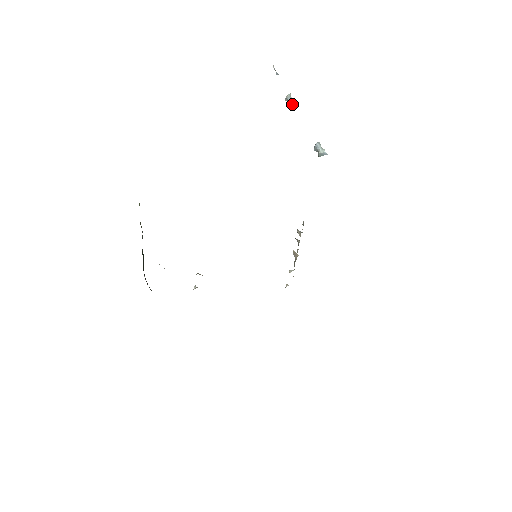
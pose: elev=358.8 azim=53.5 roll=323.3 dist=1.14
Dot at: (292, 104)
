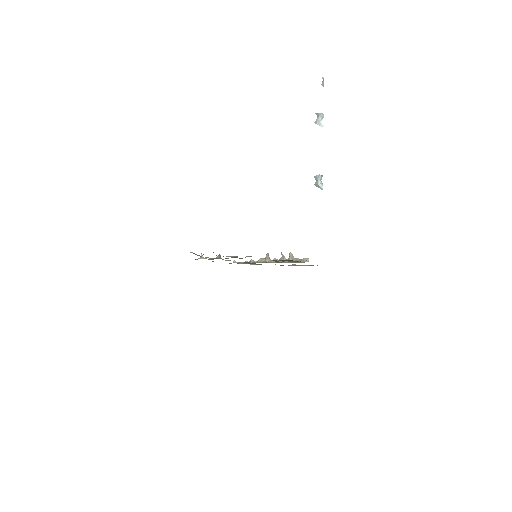
Dot at: (320, 124)
